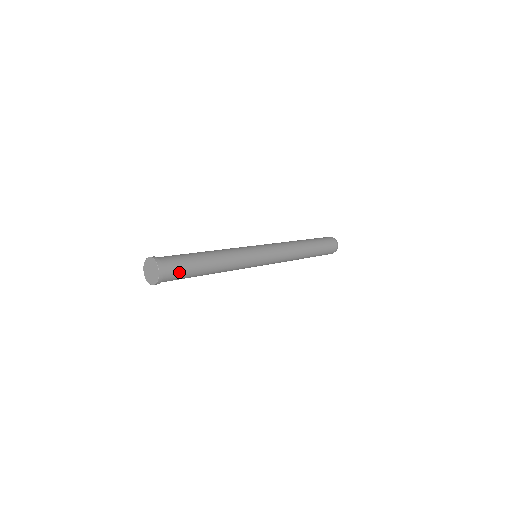
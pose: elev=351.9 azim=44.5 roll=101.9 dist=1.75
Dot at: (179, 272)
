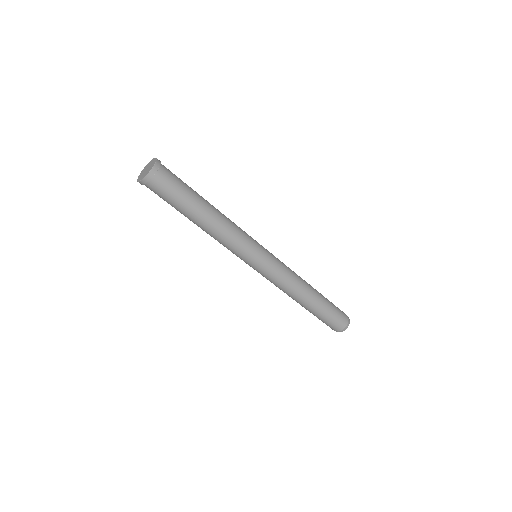
Dot at: (176, 176)
